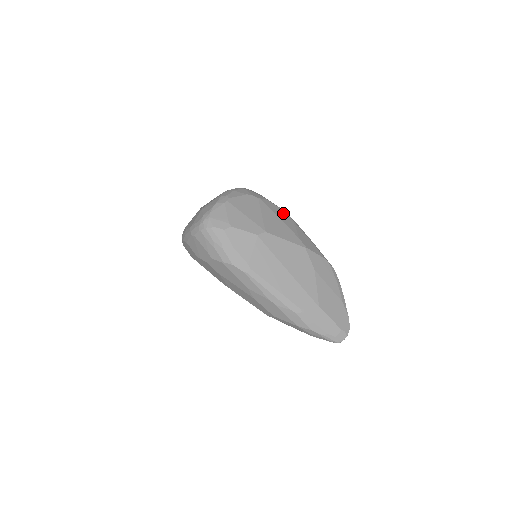
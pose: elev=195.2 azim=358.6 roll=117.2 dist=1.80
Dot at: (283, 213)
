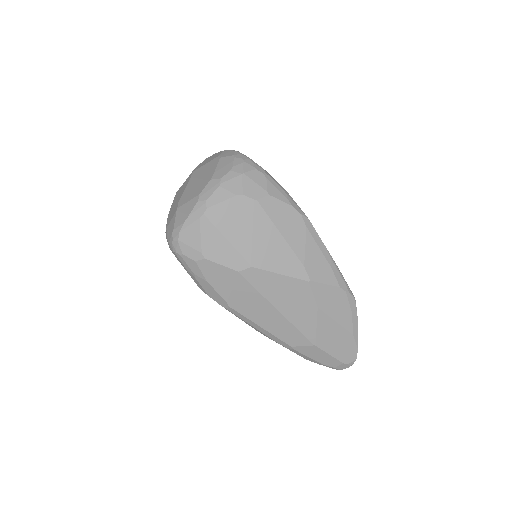
Dot at: (292, 216)
